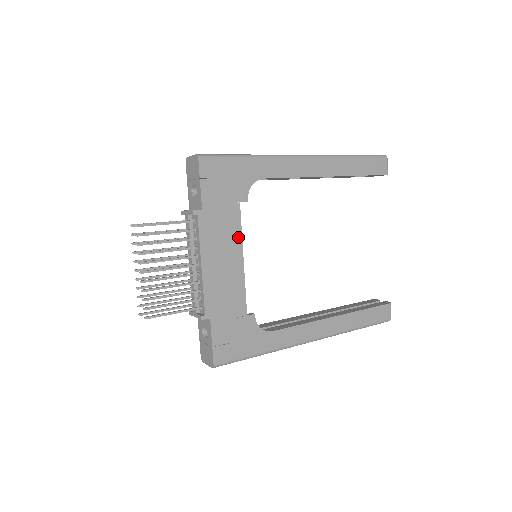
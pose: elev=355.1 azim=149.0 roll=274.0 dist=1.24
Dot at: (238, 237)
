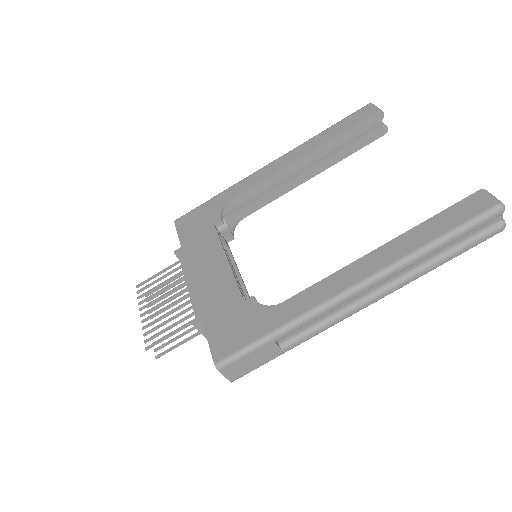
Dot at: (218, 246)
